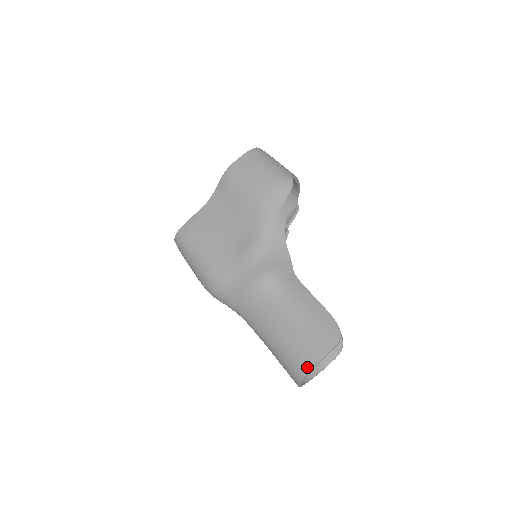
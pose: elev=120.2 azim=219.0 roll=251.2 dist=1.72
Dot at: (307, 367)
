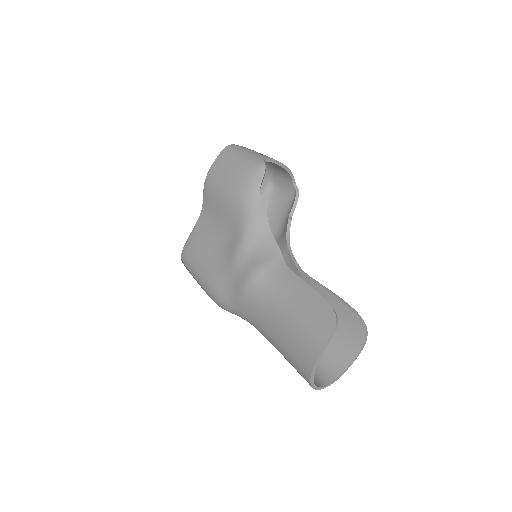
Dot at: (309, 365)
